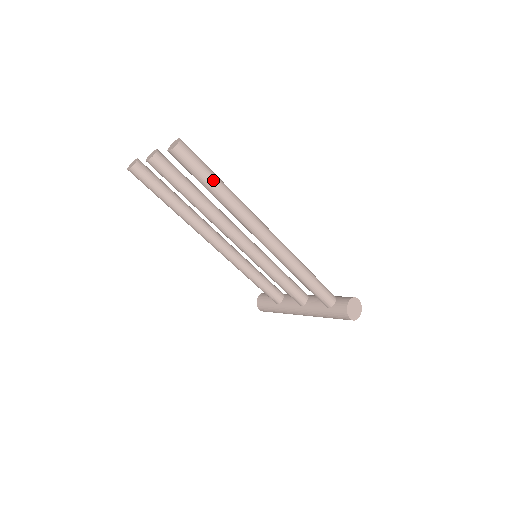
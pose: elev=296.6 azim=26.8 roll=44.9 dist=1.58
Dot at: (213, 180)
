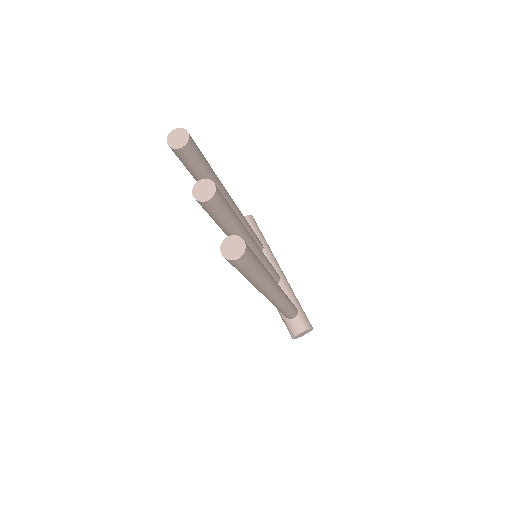
Dot at: (253, 277)
